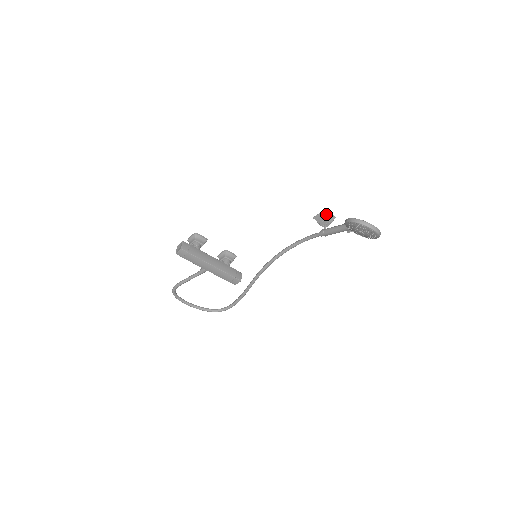
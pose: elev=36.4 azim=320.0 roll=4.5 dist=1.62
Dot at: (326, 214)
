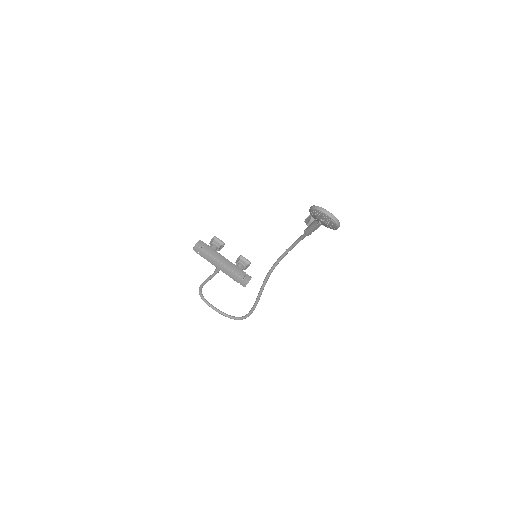
Dot at: occluded
